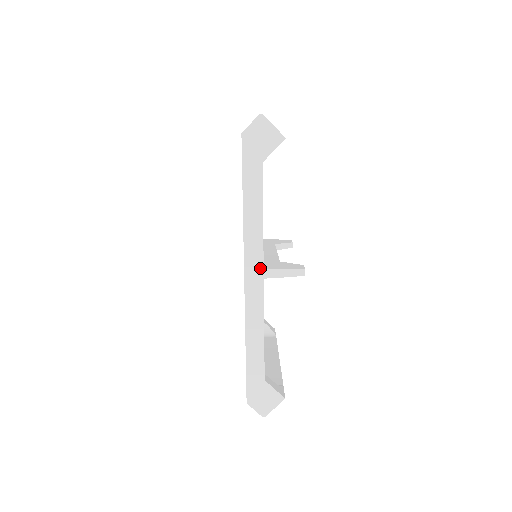
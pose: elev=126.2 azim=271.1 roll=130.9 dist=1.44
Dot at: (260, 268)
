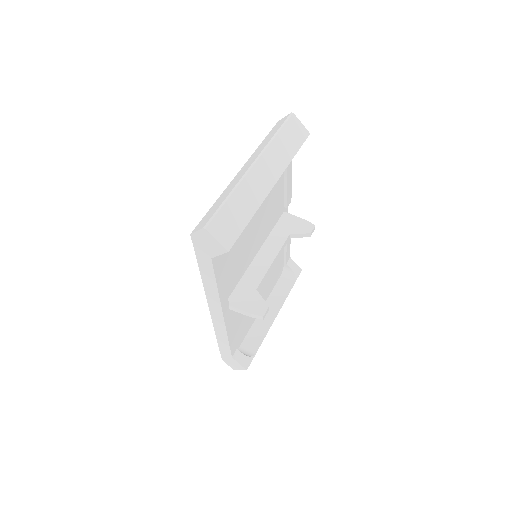
Dot at: (220, 311)
